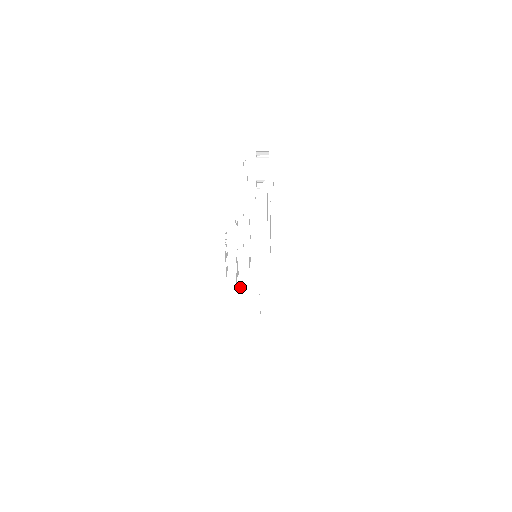
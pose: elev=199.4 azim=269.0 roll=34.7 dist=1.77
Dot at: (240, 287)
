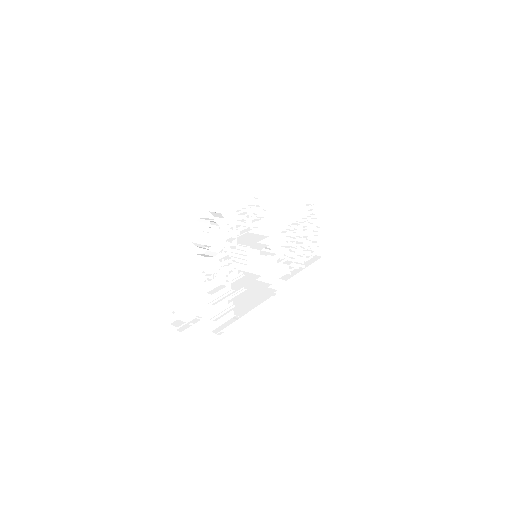
Dot at: occluded
